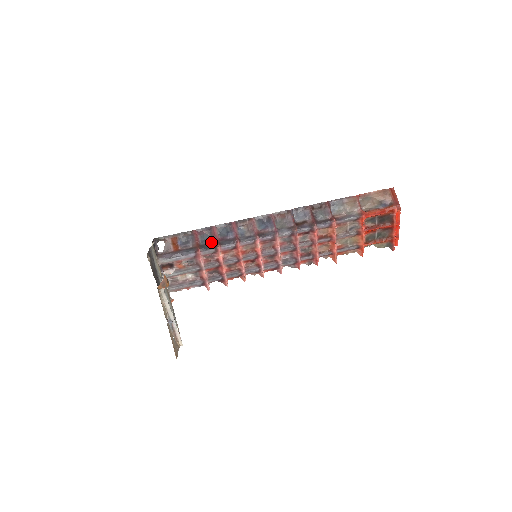
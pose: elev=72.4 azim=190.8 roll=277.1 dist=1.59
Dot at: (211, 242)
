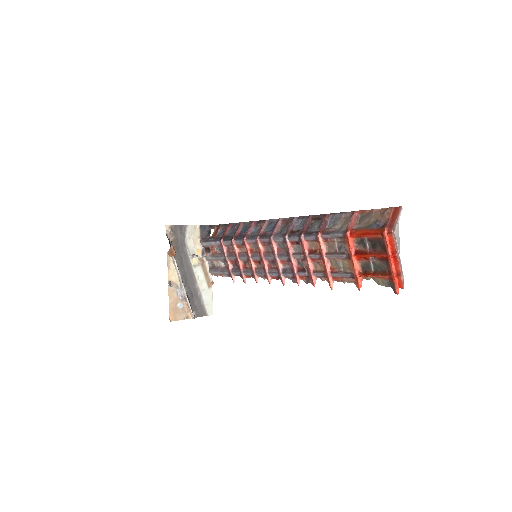
Dot at: (233, 235)
